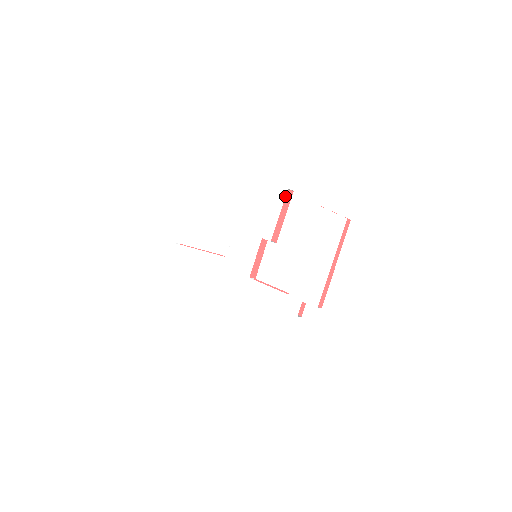
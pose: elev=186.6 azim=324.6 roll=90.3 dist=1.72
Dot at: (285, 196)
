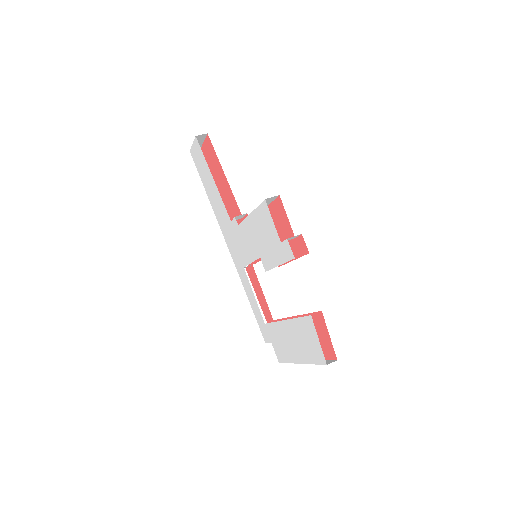
Dot at: (289, 260)
